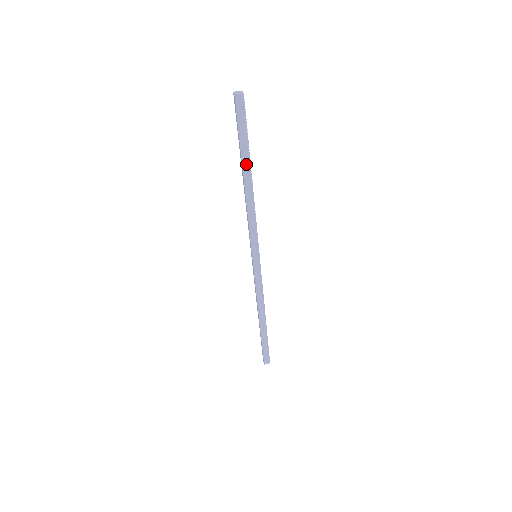
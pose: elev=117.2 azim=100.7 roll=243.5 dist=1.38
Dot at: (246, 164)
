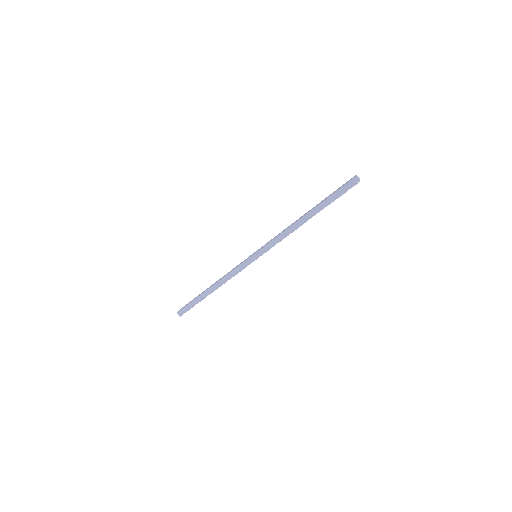
Dot at: (316, 211)
